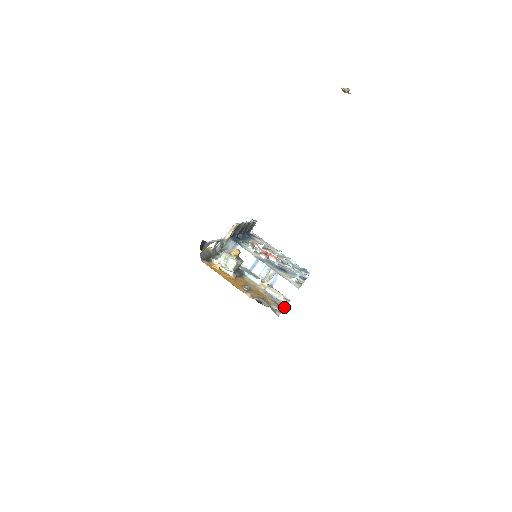
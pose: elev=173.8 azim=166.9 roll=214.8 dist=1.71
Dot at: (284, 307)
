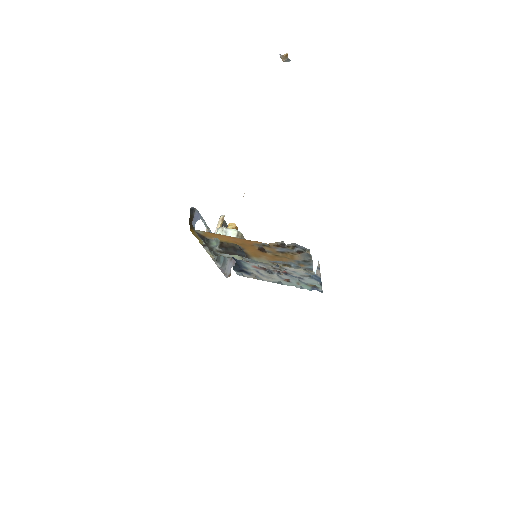
Dot at: (311, 264)
